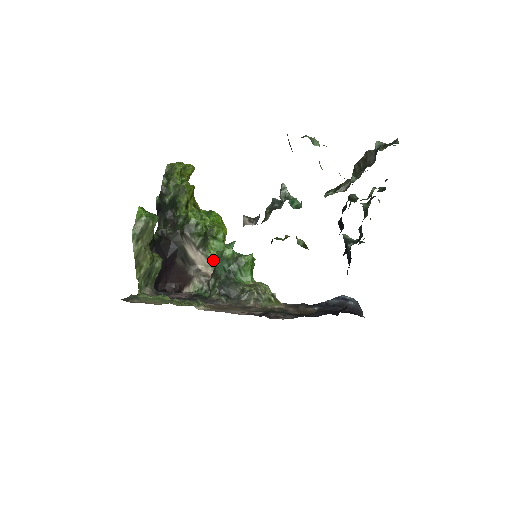
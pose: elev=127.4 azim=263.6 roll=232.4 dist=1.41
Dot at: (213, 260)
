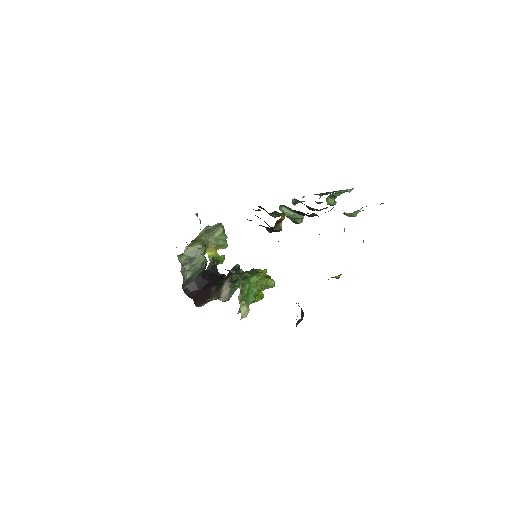
Dot at: (232, 292)
